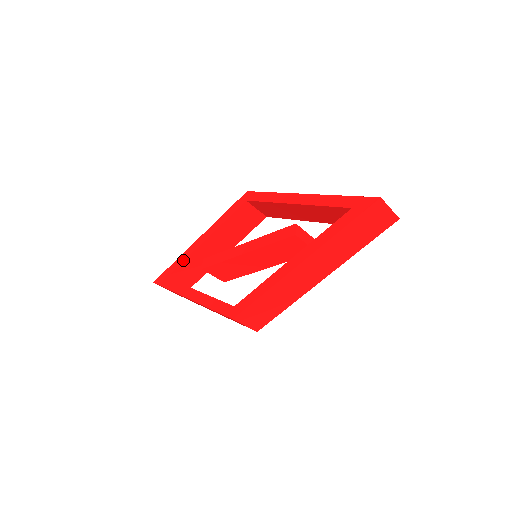
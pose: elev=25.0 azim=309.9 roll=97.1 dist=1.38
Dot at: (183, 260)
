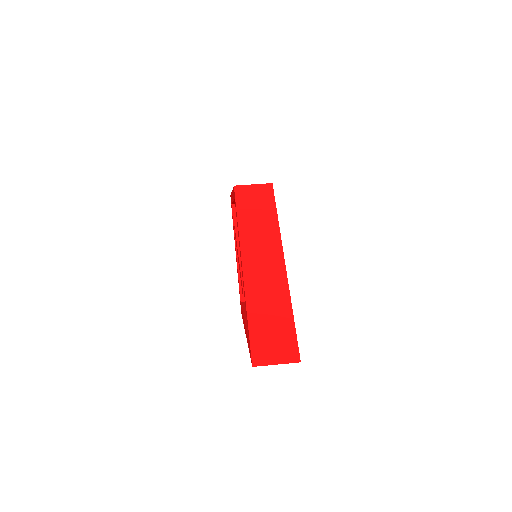
Dot at: occluded
